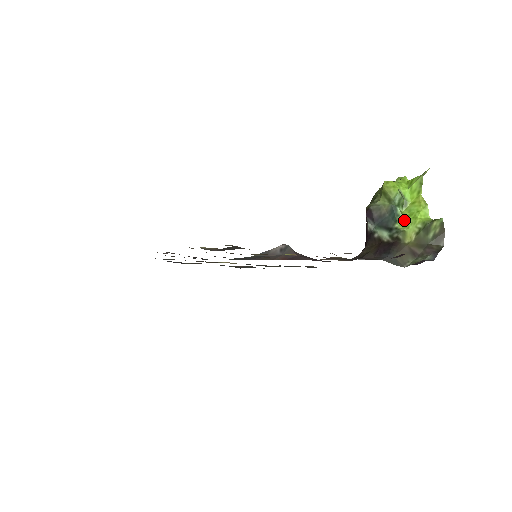
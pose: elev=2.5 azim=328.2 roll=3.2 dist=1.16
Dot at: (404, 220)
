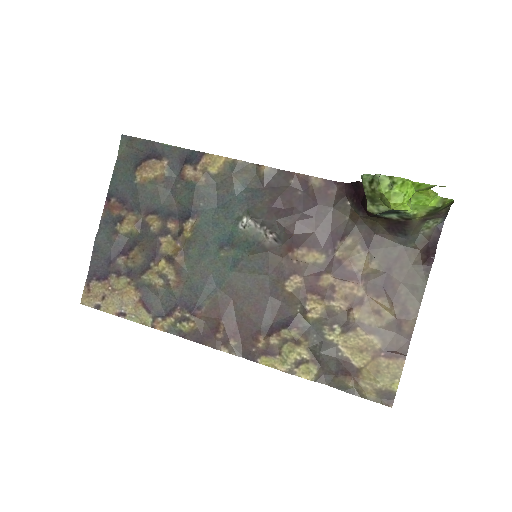
Dot at: (412, 207)
